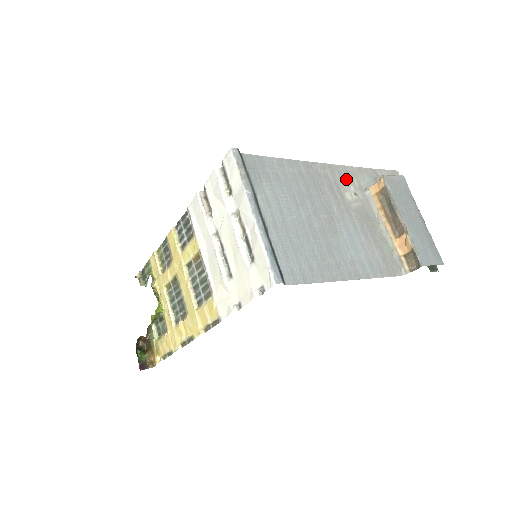
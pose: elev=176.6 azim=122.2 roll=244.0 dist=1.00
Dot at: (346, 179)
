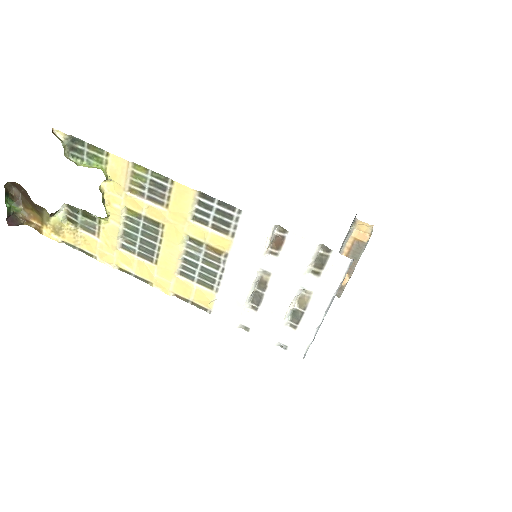
Dot at: occluded
